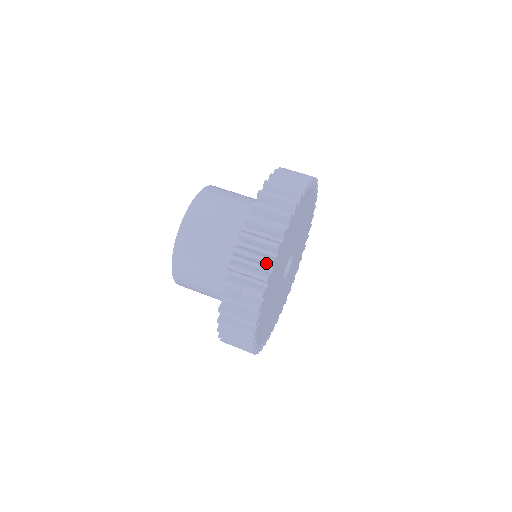
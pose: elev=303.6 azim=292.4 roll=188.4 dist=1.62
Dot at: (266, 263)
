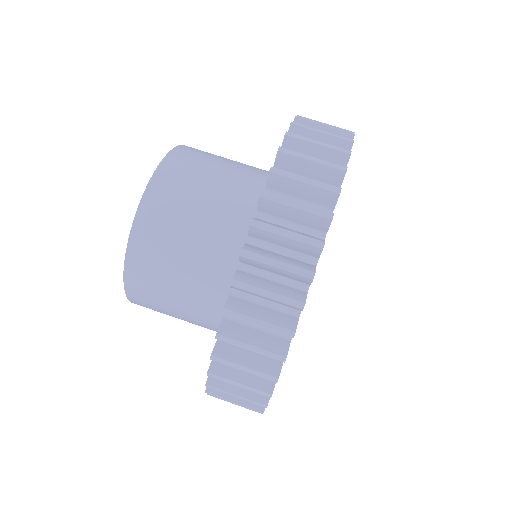
Dot at: occluded
